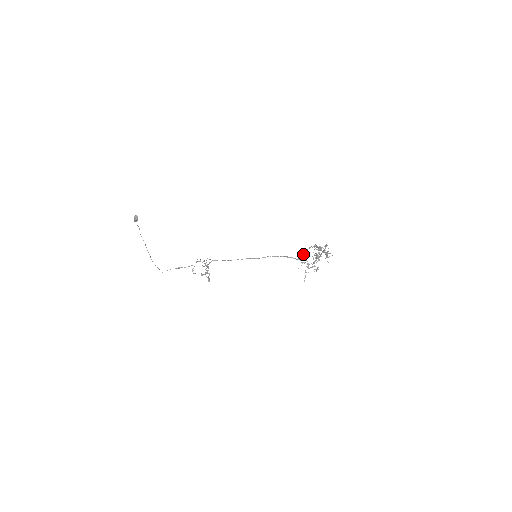
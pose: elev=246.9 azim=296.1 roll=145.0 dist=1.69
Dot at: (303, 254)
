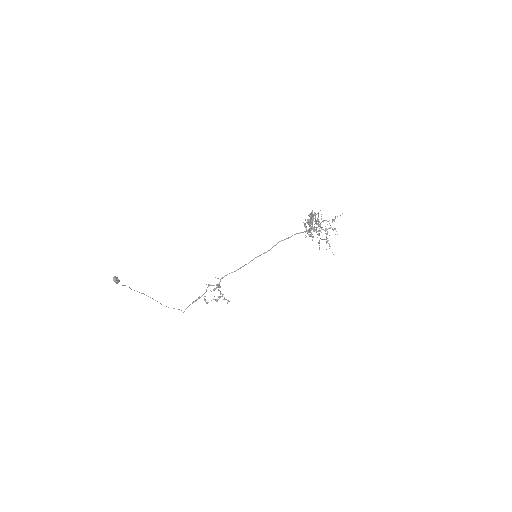
Dot at: occluded
